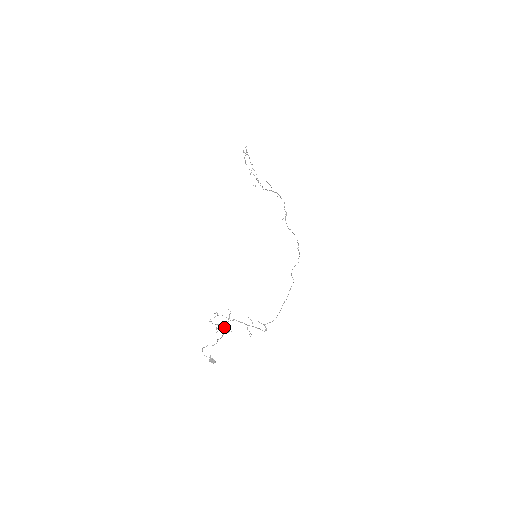
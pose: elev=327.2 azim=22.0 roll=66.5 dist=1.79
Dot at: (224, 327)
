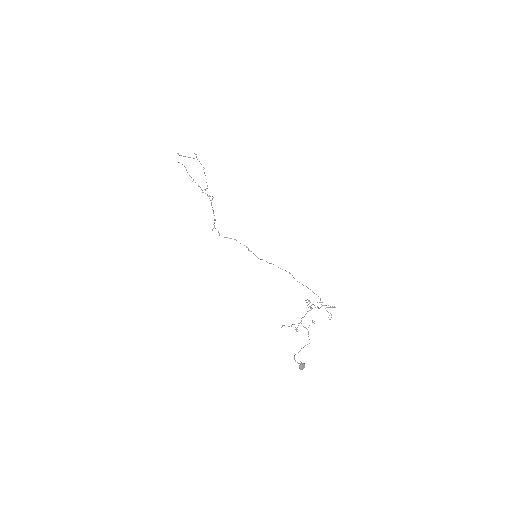
Dot at: (301, 323)
